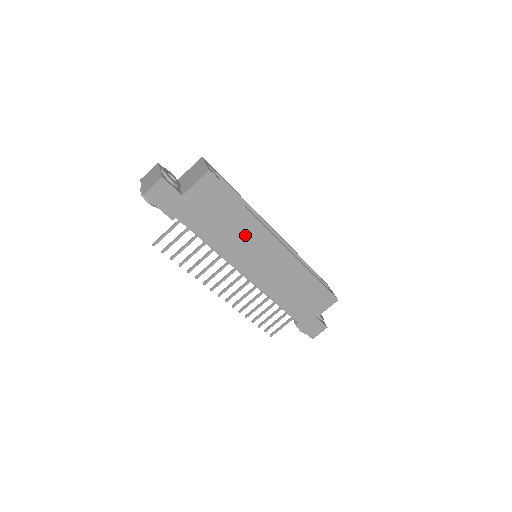
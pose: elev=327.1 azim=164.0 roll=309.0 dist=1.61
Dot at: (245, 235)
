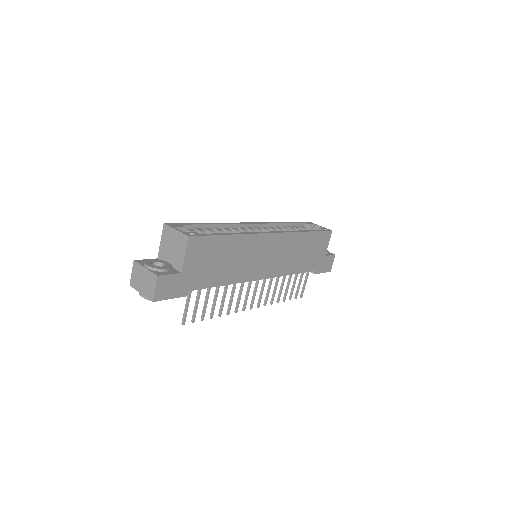
Dot at: (244, 253)
